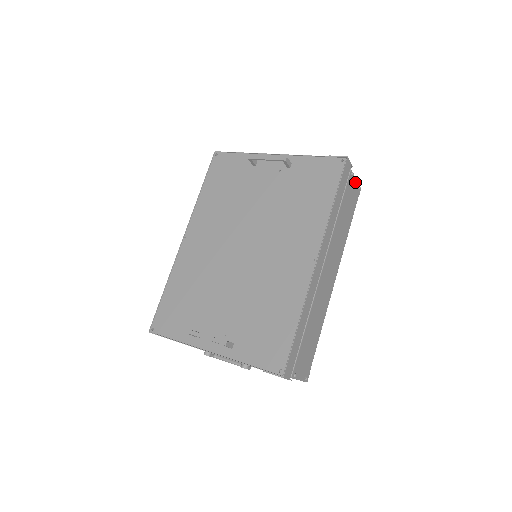
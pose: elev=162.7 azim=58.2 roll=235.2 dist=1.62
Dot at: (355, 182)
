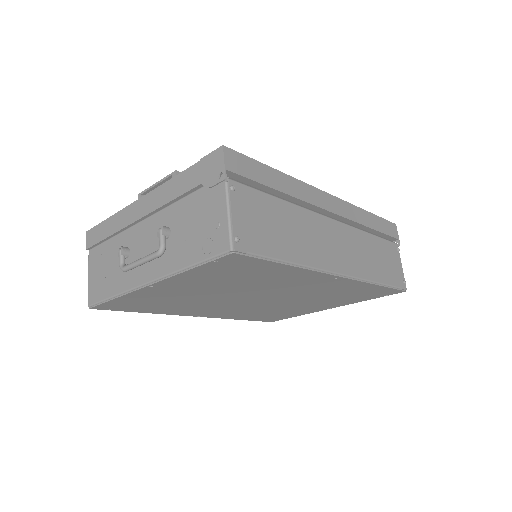
Dot at: (400, 266)
